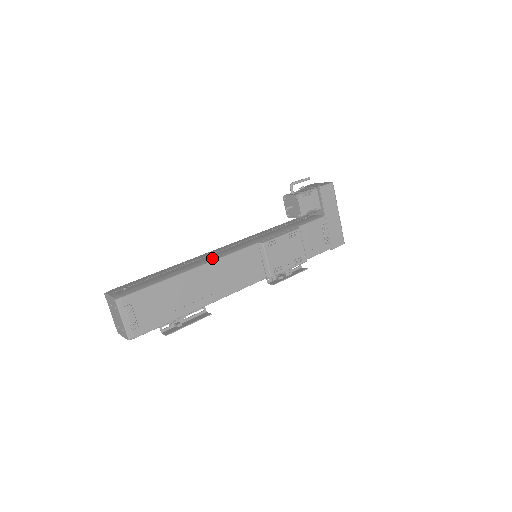
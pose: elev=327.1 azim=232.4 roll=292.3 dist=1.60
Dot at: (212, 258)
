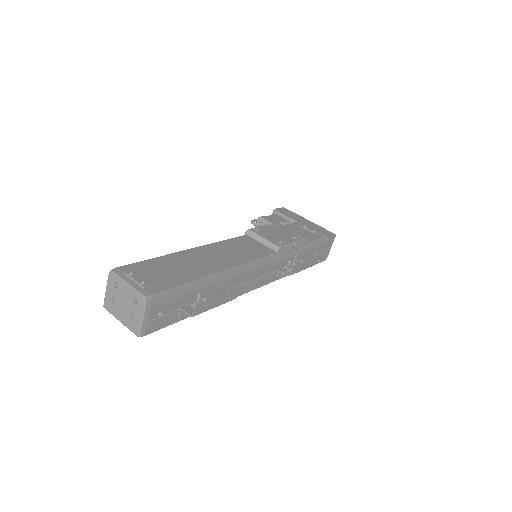
Dot at: occluded
